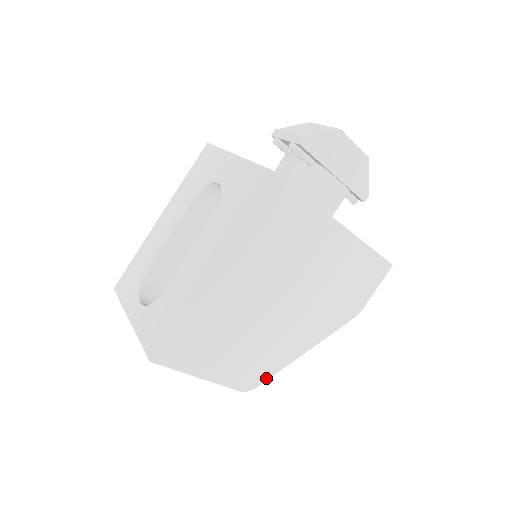
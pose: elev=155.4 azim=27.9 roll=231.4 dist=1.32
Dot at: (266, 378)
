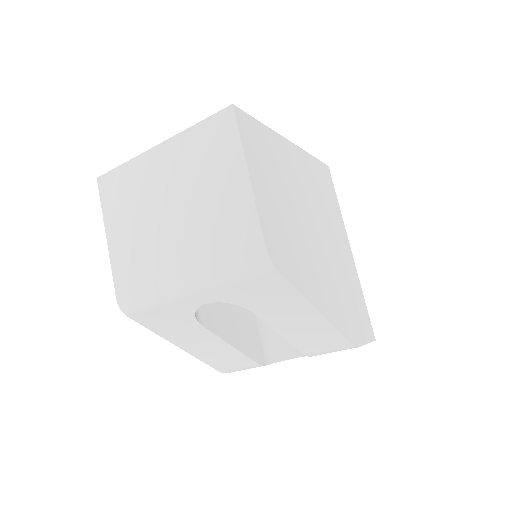
Dot at: (287, 277)
